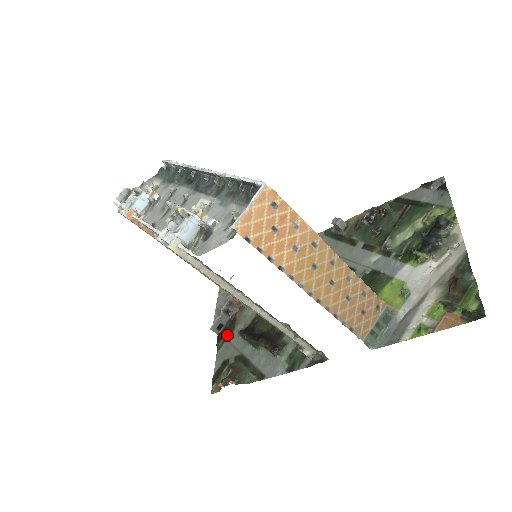
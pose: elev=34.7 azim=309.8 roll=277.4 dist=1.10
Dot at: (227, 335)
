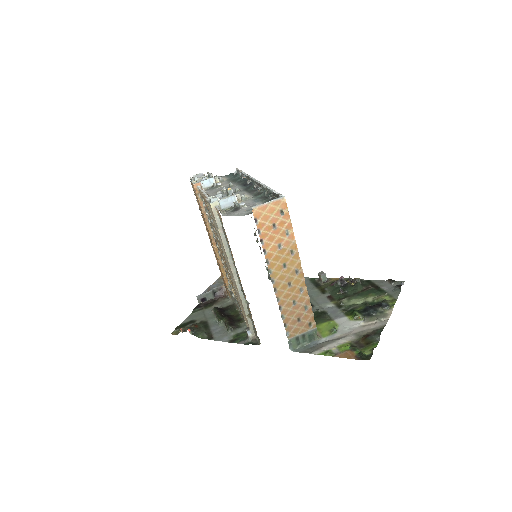
Dot at: (205, 307)
